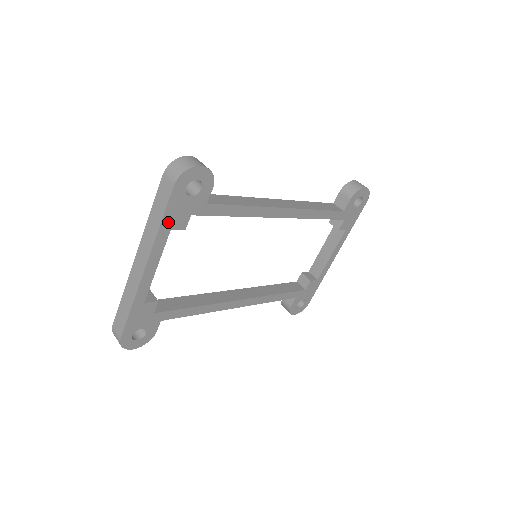
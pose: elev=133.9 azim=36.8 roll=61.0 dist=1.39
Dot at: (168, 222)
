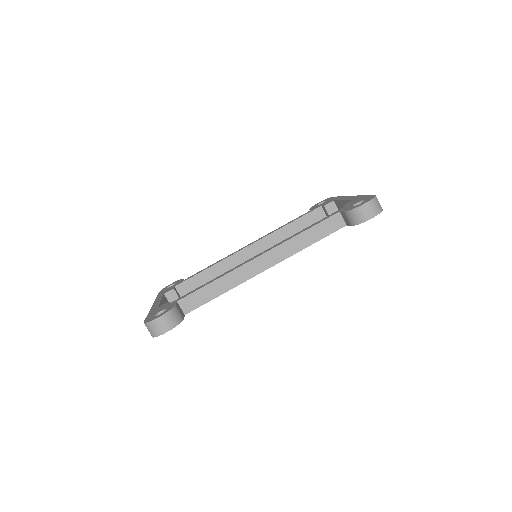
Dot at: occluded
